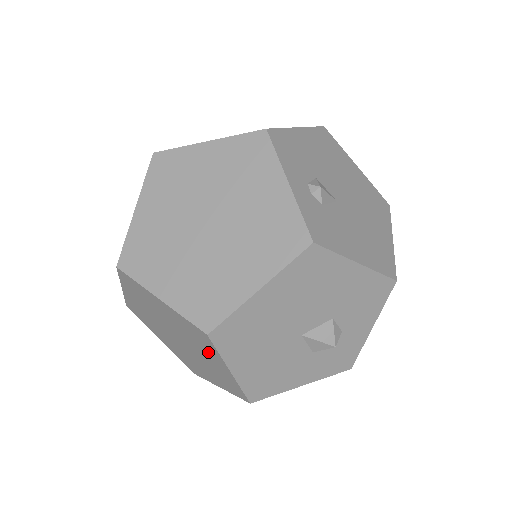
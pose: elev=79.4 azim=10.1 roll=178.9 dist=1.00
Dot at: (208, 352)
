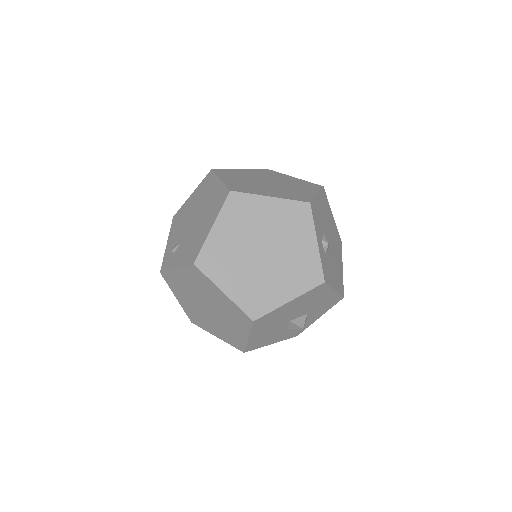
Dot at: (238, 325)
